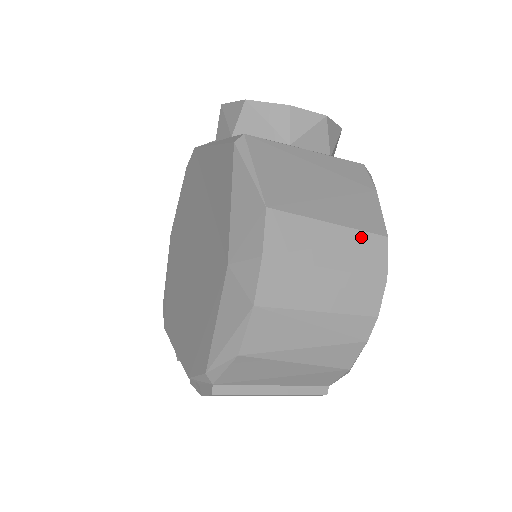
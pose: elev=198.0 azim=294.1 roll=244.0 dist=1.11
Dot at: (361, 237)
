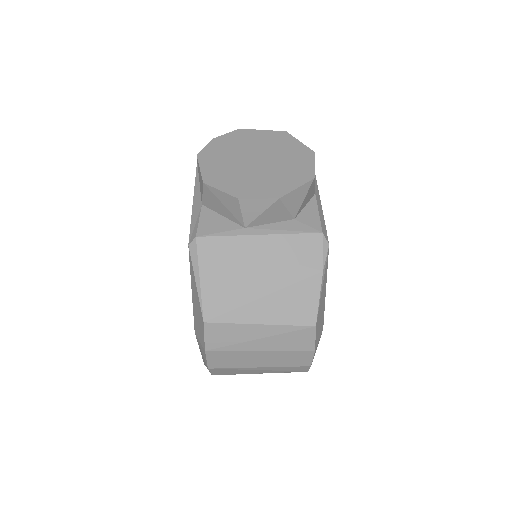
Dot at: (289, 330)
